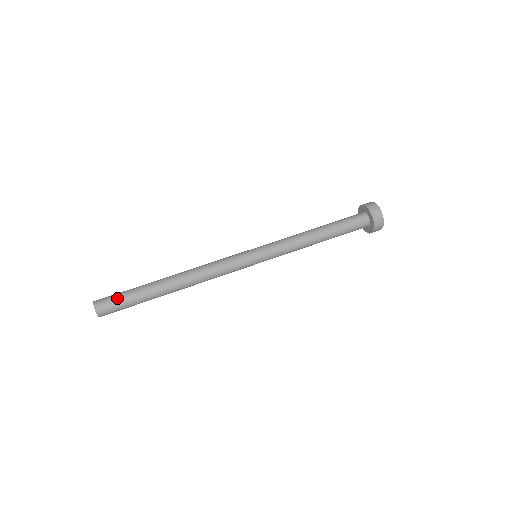
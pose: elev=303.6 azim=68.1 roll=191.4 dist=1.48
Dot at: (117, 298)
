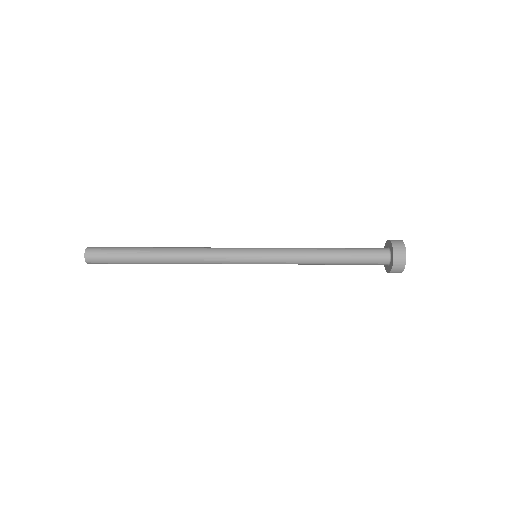
Dot at: (108, 251)
